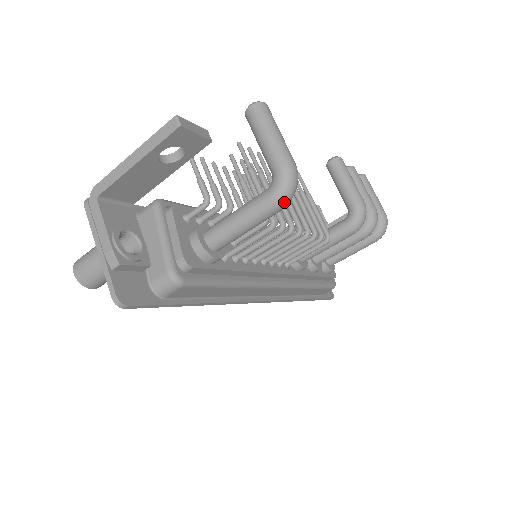
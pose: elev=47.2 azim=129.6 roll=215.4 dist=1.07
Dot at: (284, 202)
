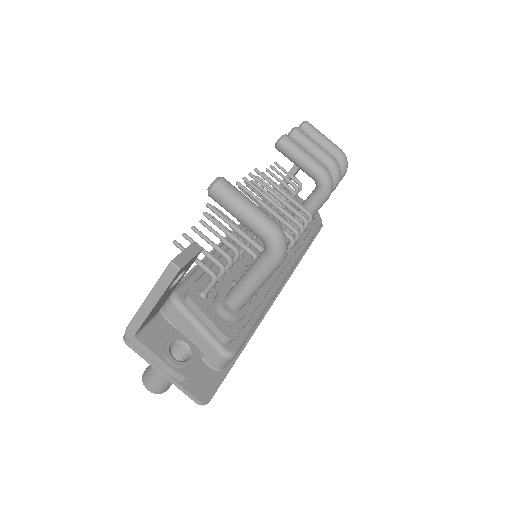
Dot at: (283, 258)
